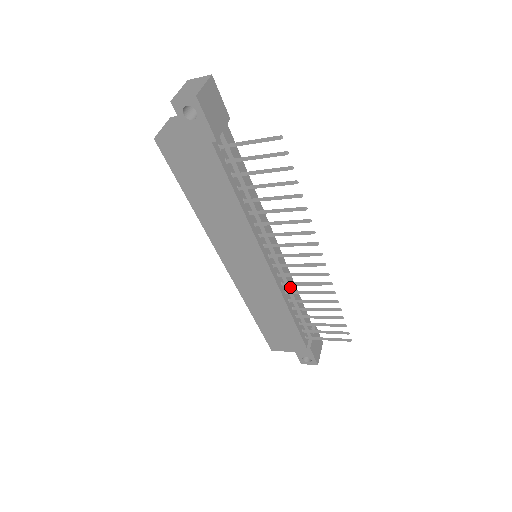
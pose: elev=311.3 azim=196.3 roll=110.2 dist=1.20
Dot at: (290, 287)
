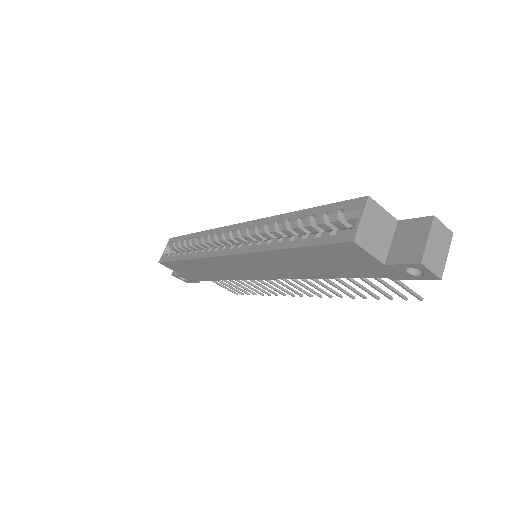
Dot at: occluded
